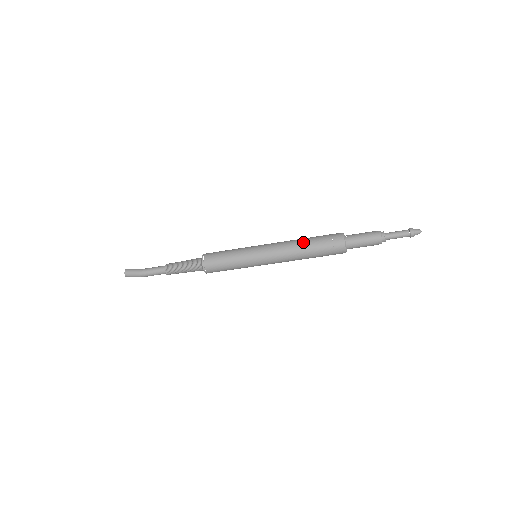
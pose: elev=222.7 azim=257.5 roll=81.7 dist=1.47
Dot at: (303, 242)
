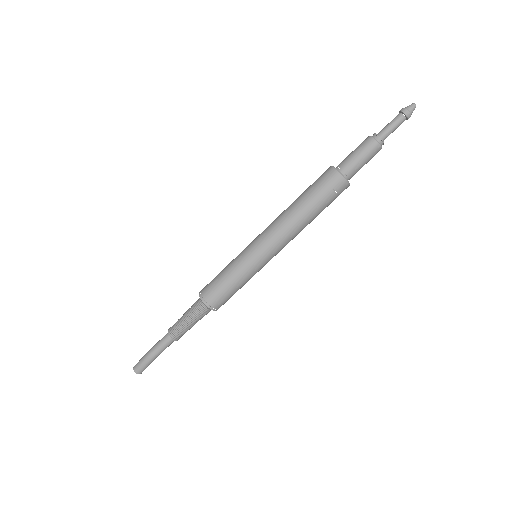
Dot at: occluded
